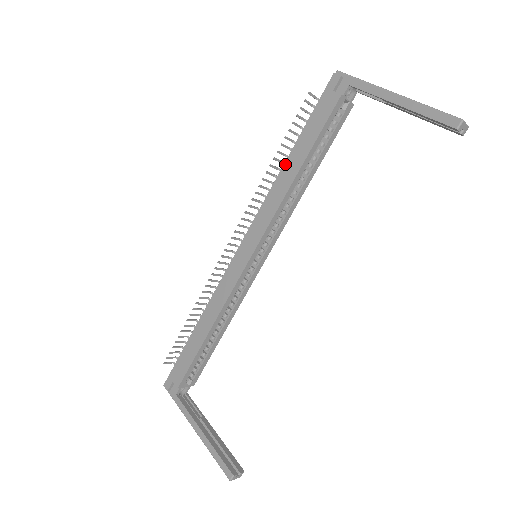
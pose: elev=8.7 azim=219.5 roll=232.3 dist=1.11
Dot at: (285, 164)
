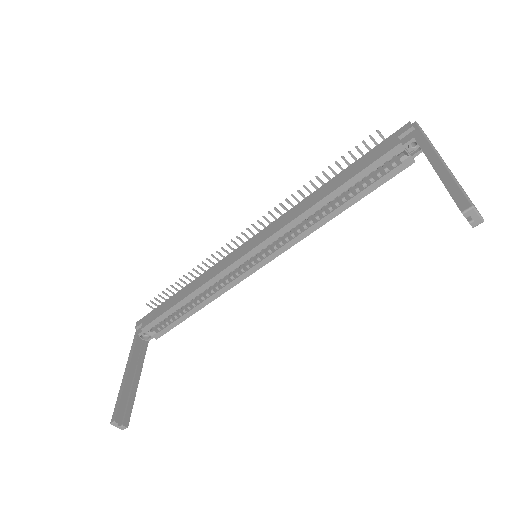
Dot at: (322, 186)
